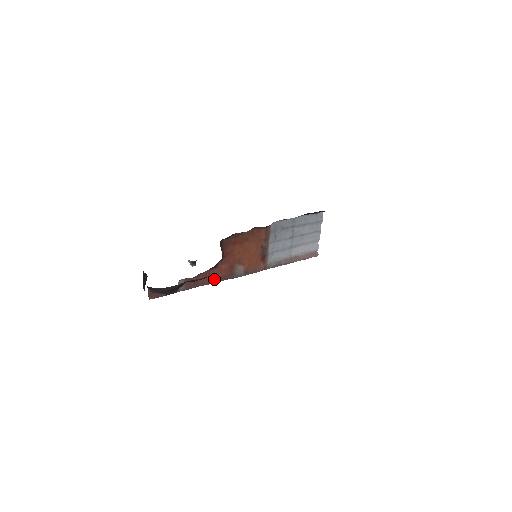
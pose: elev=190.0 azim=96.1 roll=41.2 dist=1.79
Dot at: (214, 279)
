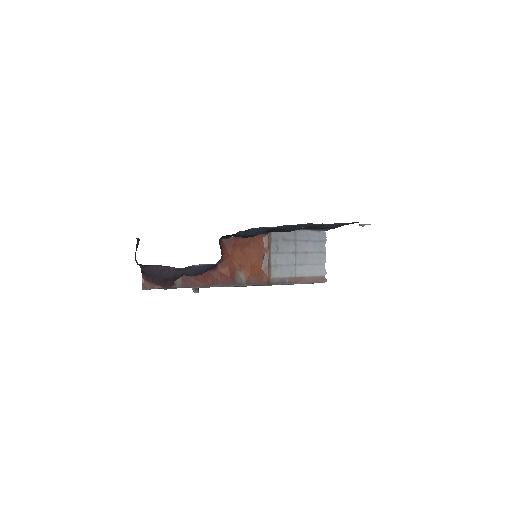
Dot at: (213, 282)
